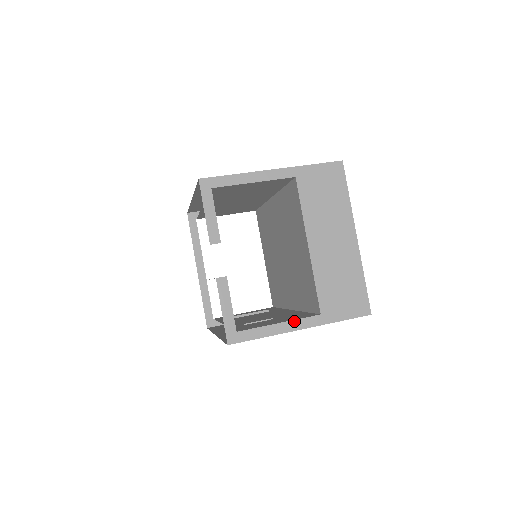
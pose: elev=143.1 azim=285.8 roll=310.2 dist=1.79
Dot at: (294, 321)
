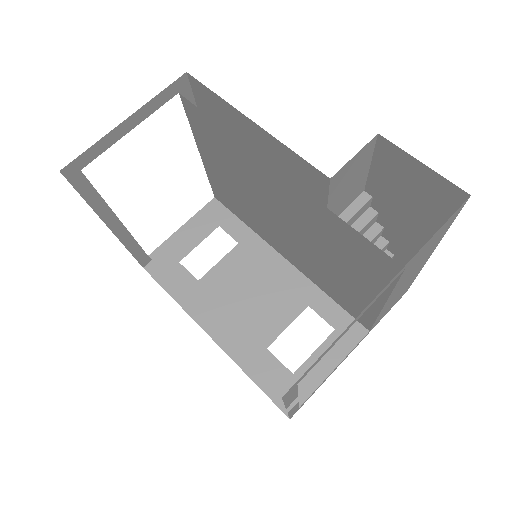
Dot at: occluded
